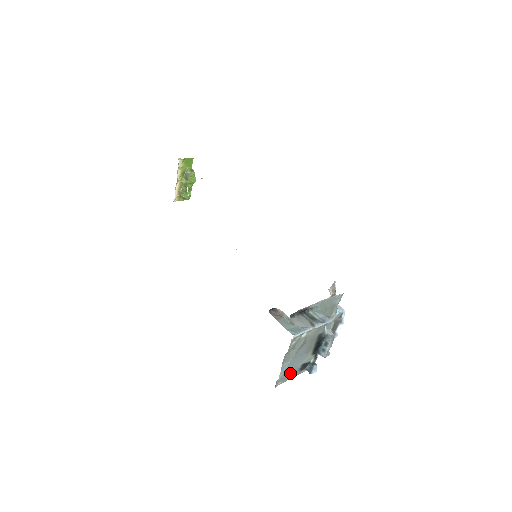
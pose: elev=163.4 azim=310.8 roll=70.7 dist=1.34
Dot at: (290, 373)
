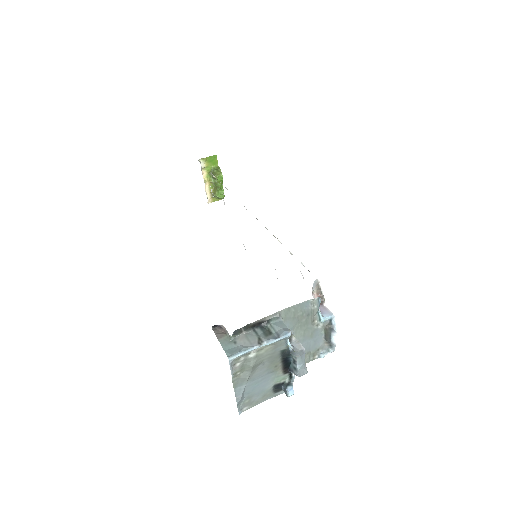
Dot at: (258, 396)
